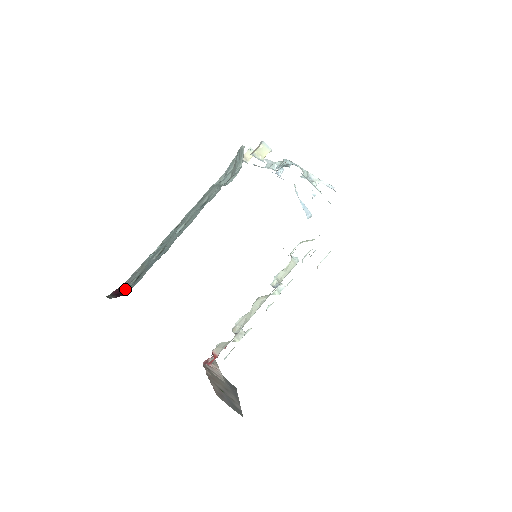
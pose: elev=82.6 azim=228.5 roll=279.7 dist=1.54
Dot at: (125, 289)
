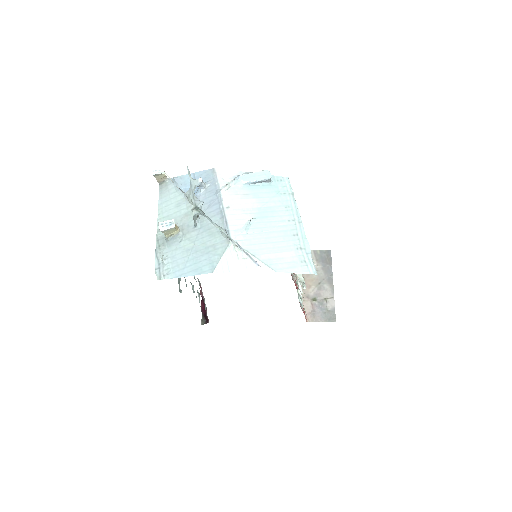
Dot at: occluded
